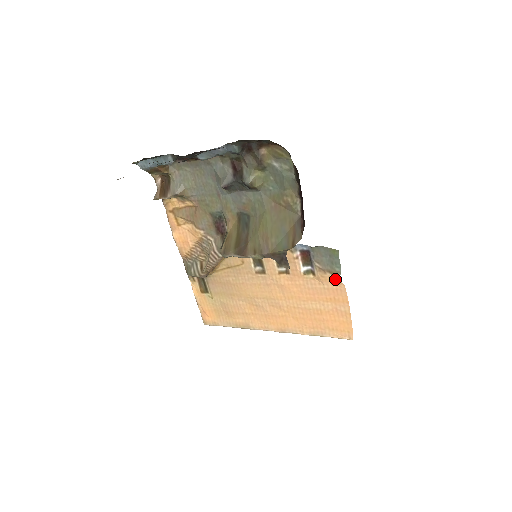
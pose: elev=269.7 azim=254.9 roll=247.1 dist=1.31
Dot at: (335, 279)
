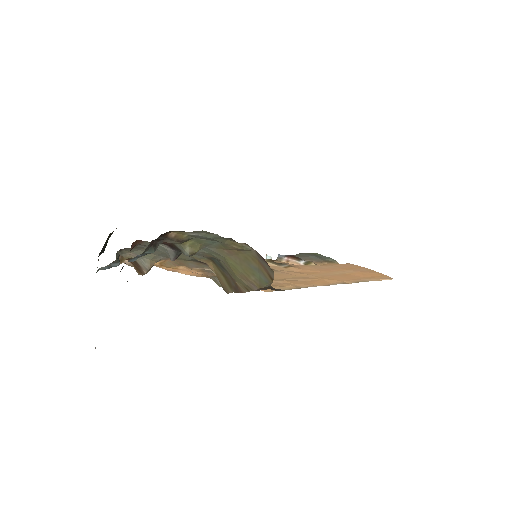
Dot at: occluded
